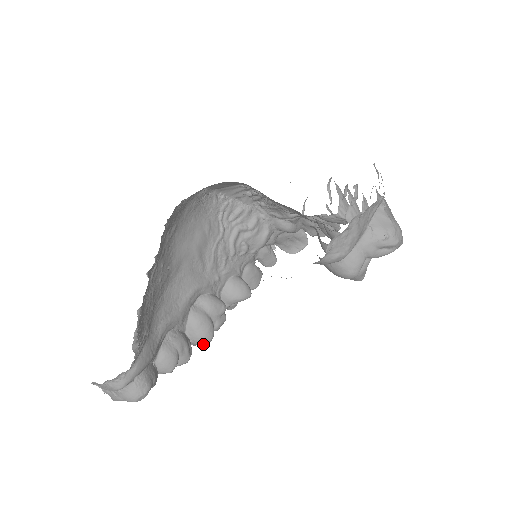
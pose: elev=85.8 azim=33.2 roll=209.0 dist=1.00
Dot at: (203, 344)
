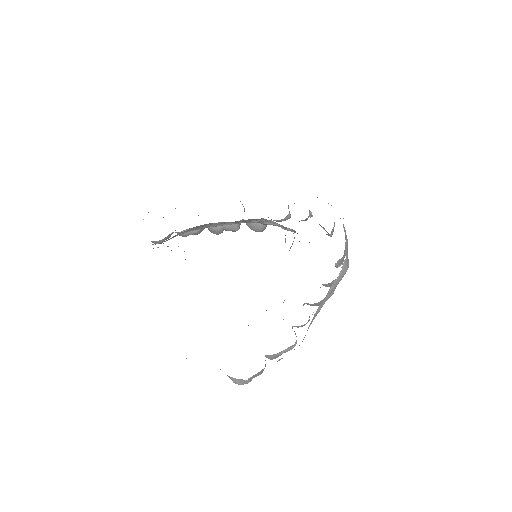
Dot at: occluded
